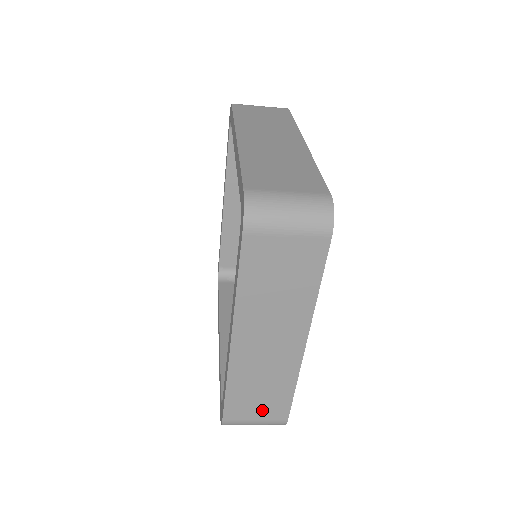
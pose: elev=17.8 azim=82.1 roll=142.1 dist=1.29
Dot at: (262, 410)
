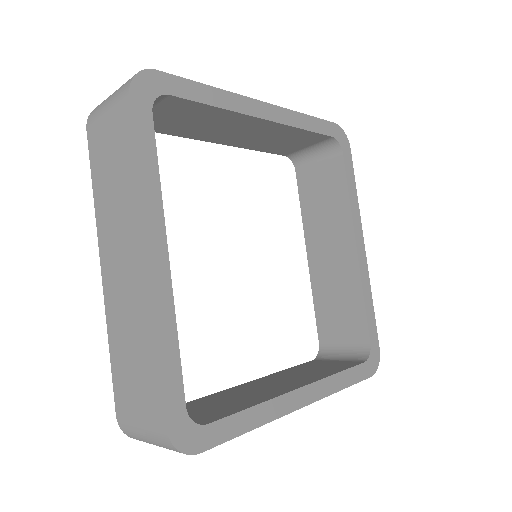
Dot at: (141, 398)
